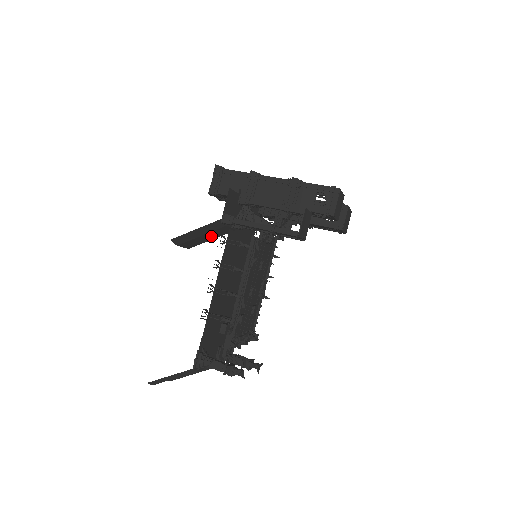
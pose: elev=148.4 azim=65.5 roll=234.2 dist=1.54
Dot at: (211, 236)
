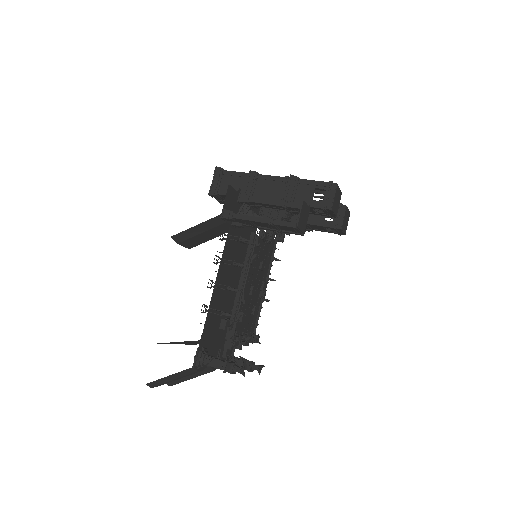
Dot at: (211, 234)
